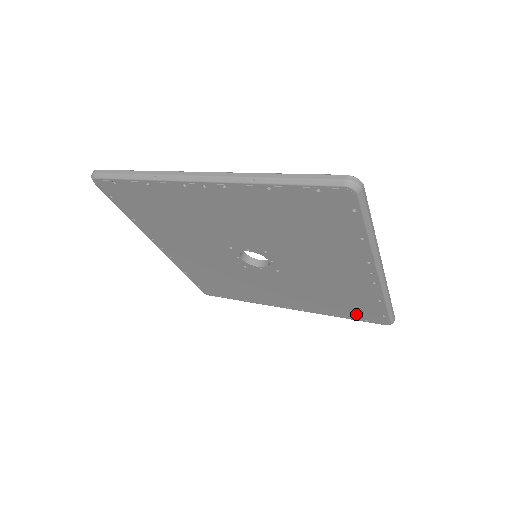
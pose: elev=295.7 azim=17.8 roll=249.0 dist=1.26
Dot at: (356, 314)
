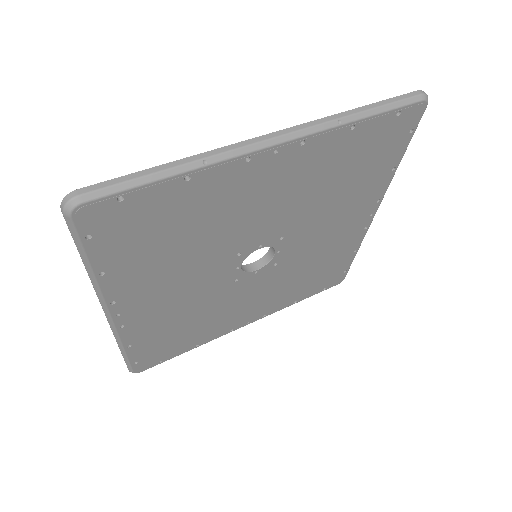
Dot at: (320, 285)
